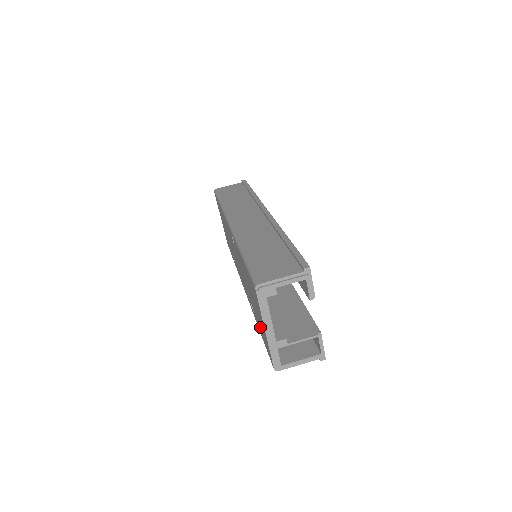
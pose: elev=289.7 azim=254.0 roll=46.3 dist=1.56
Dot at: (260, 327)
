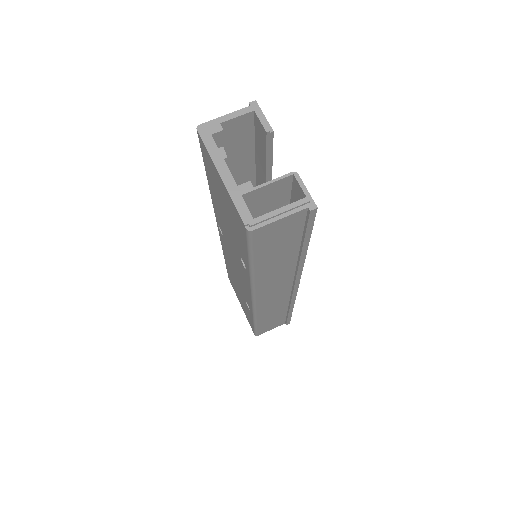
Dot at: (236, 231)
